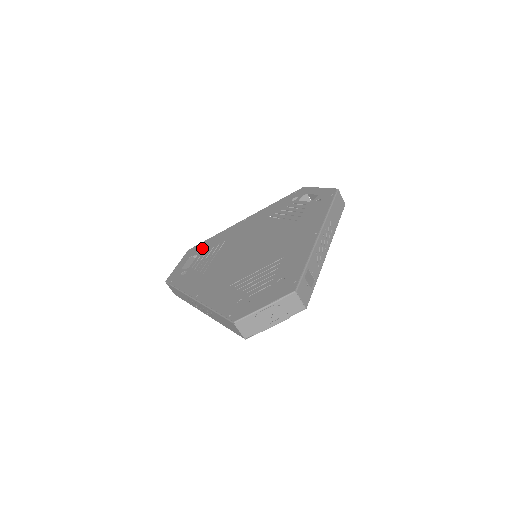
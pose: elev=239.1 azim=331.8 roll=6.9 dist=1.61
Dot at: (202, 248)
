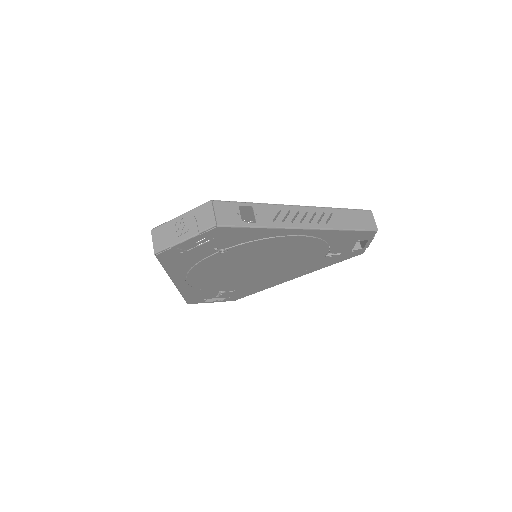
Dot at: occluded
